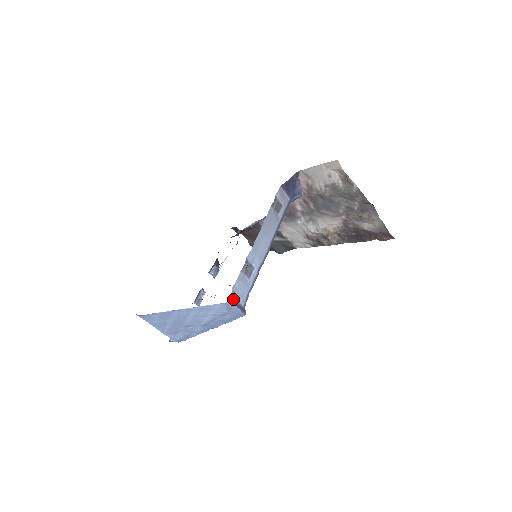
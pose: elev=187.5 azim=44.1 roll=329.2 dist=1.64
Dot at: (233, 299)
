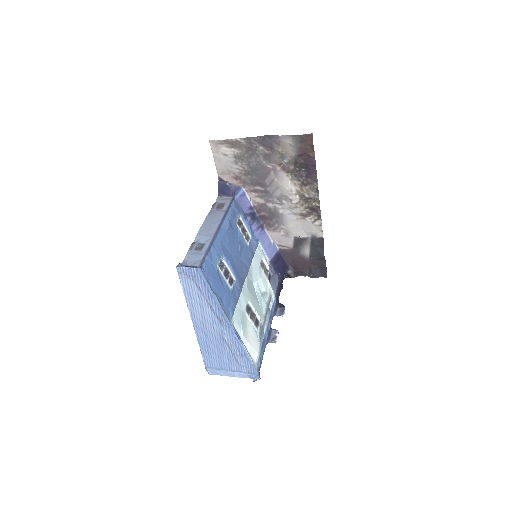
Dot at: (180, 265)
